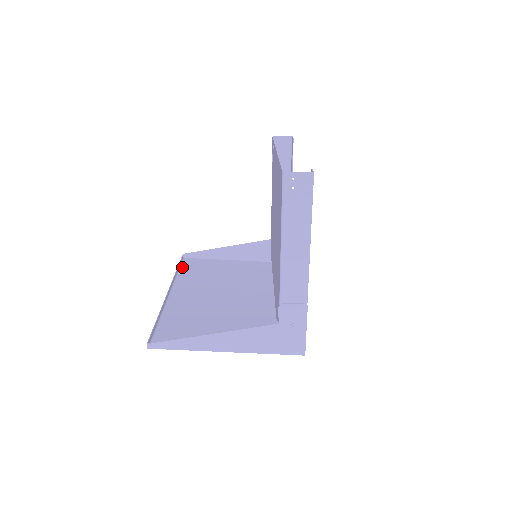
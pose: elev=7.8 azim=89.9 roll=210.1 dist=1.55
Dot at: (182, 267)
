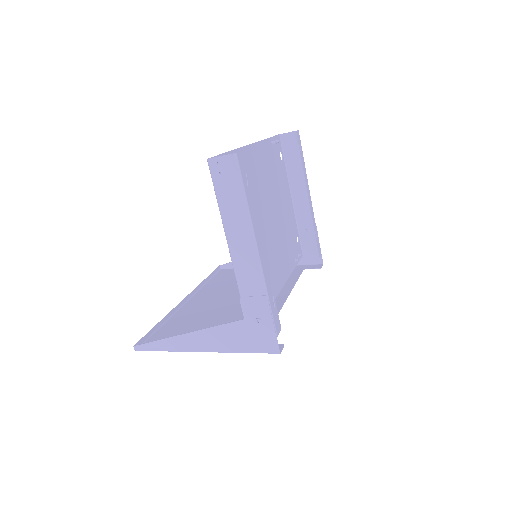
Dot at: (213, 278)
